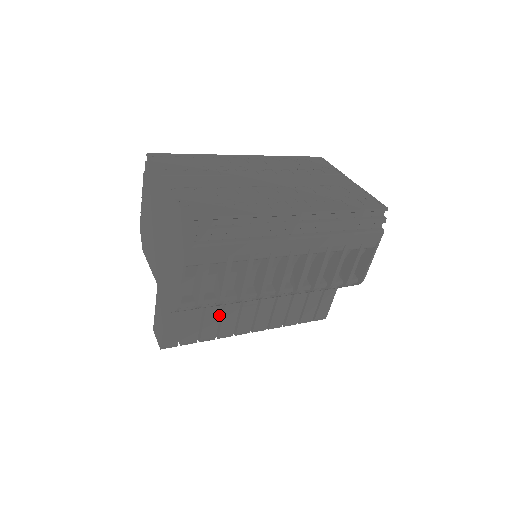
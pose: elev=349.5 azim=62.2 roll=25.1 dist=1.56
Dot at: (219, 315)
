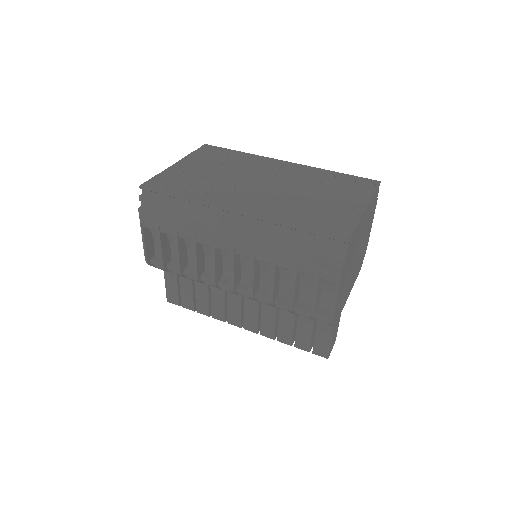
Dot at: (208, 294)
